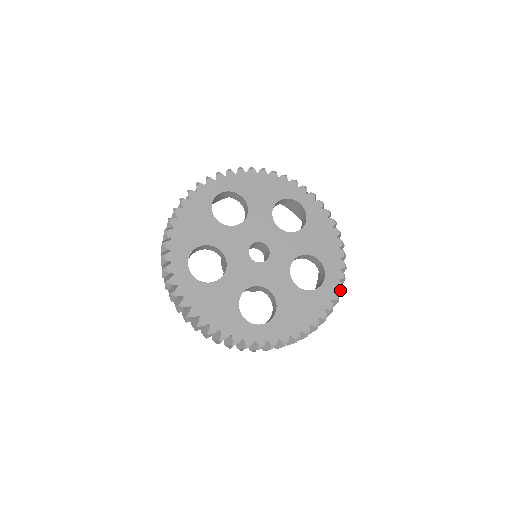
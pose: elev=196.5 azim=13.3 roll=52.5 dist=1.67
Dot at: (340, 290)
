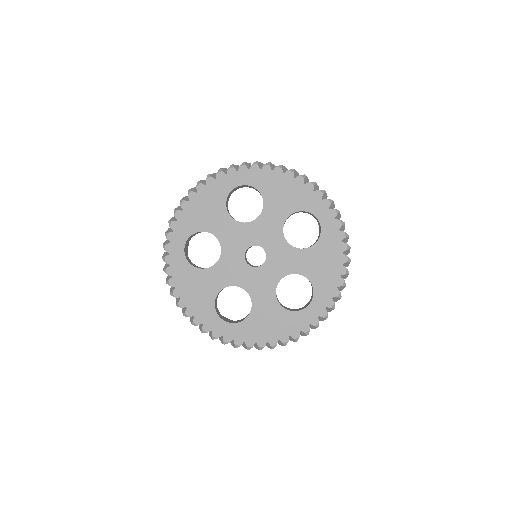
Dot at: (337, 214)
